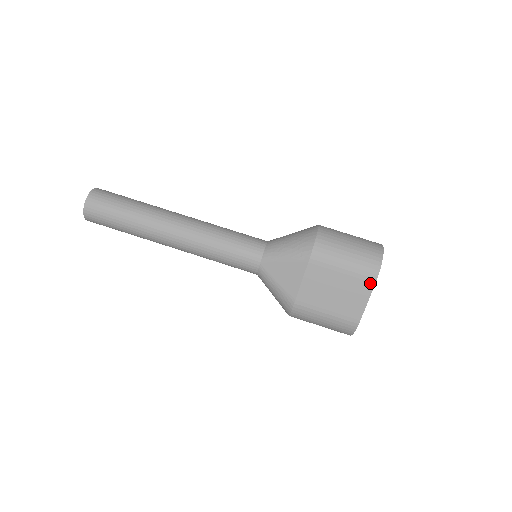
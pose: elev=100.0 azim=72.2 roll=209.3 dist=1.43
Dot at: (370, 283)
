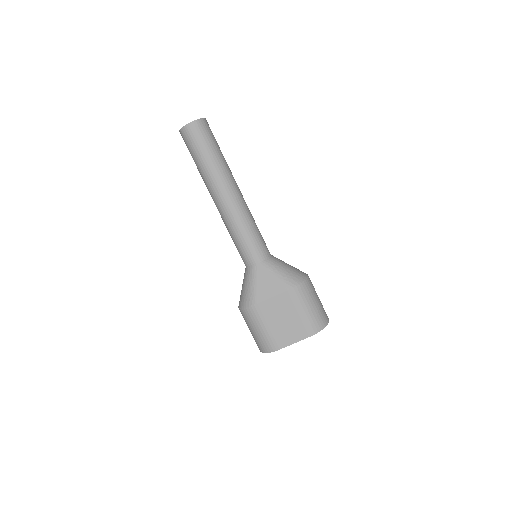
Dot at: (307, 334)
